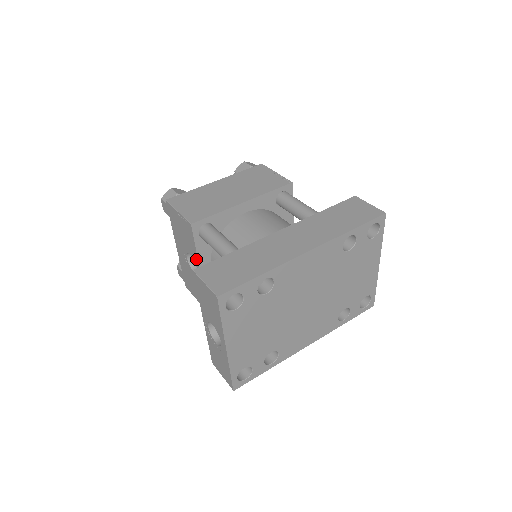
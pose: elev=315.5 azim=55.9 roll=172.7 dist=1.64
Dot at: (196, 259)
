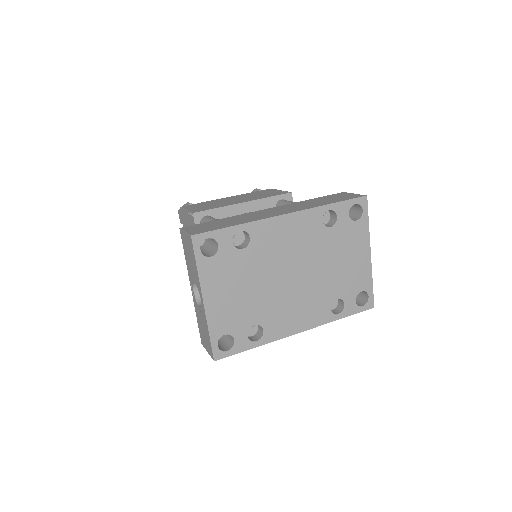
Dot at: occluded
